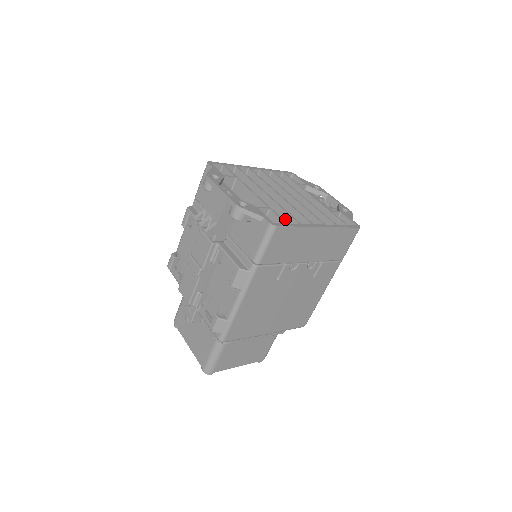
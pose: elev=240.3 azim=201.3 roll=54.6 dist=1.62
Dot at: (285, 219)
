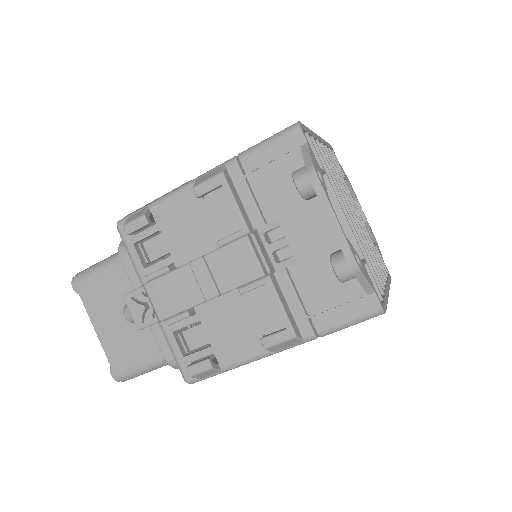
Dot at: occluded
